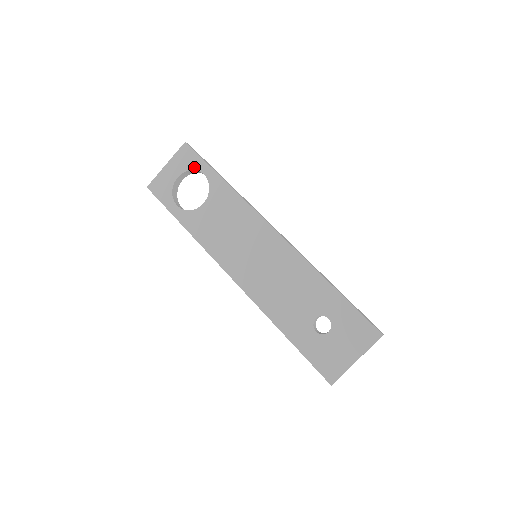
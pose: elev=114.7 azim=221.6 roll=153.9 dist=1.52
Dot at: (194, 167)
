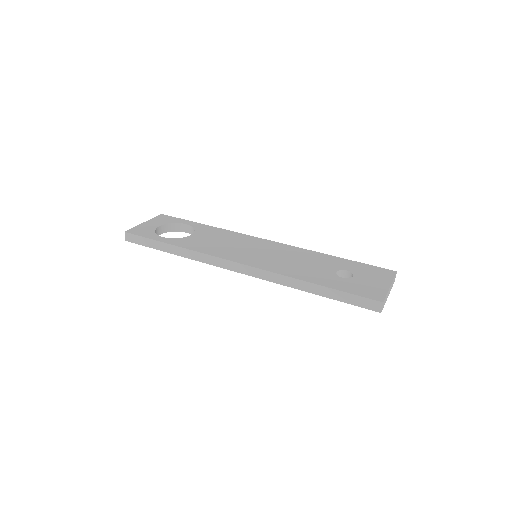
Dot at: (175, 222)
